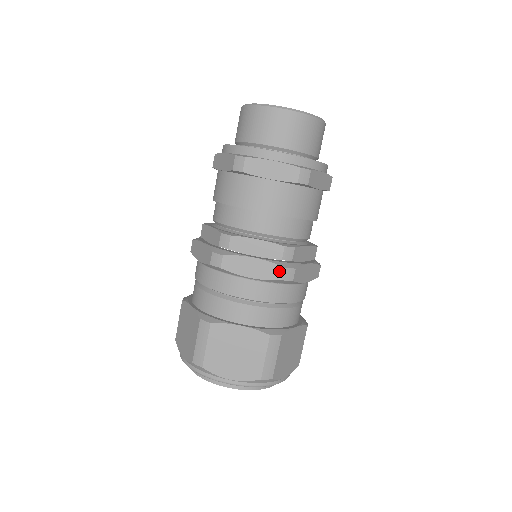
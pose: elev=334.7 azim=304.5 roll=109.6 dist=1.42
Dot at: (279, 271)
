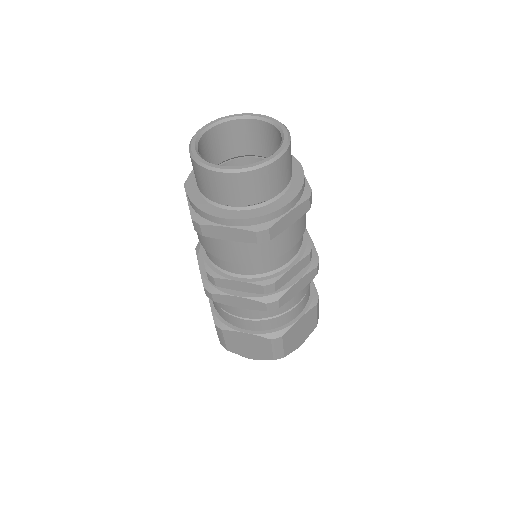
Dot at: (263, 305)
